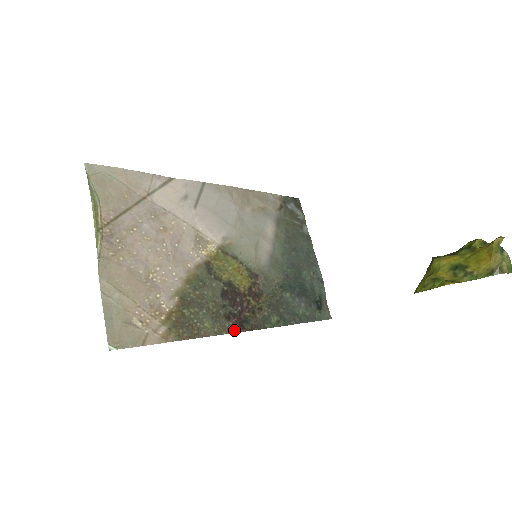
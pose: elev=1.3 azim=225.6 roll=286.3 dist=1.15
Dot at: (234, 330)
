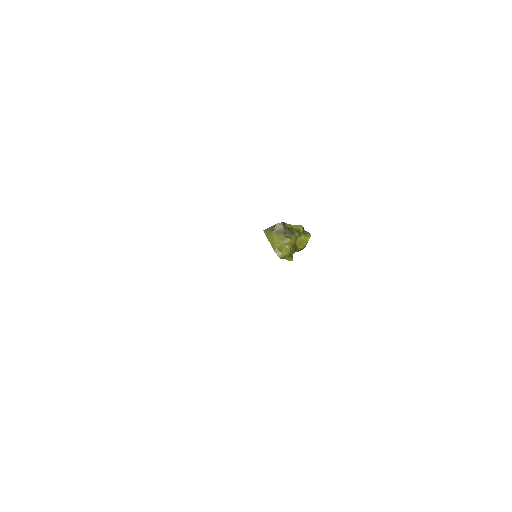
Dot at: occluded
